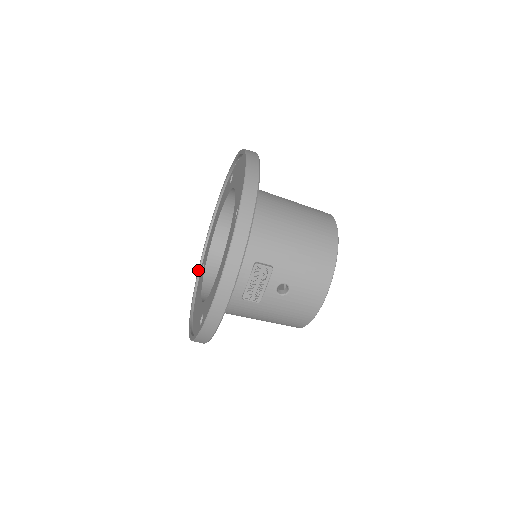
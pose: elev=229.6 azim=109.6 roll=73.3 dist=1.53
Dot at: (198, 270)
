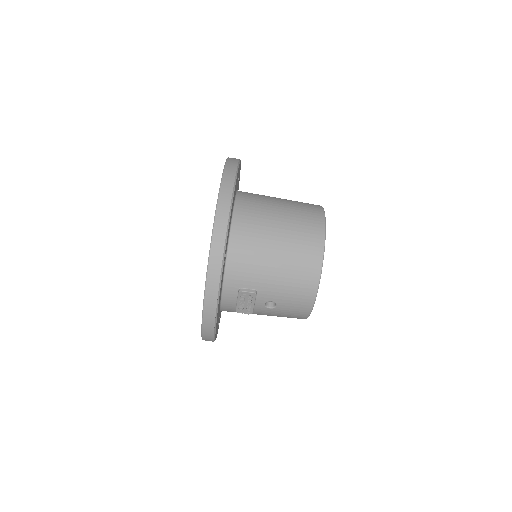
Dot at: occluded
